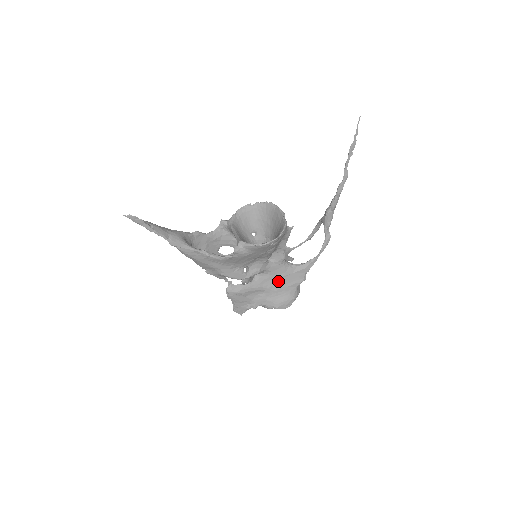
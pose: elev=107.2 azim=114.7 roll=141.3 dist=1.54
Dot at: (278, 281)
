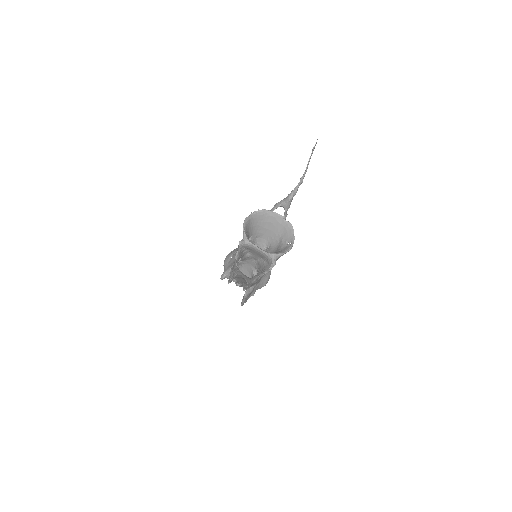
Dot at: occluded
